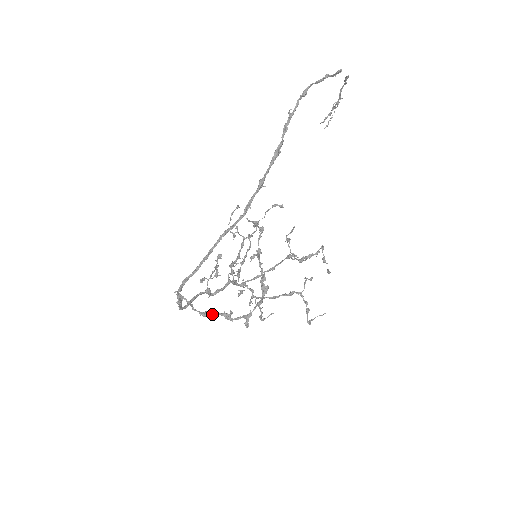
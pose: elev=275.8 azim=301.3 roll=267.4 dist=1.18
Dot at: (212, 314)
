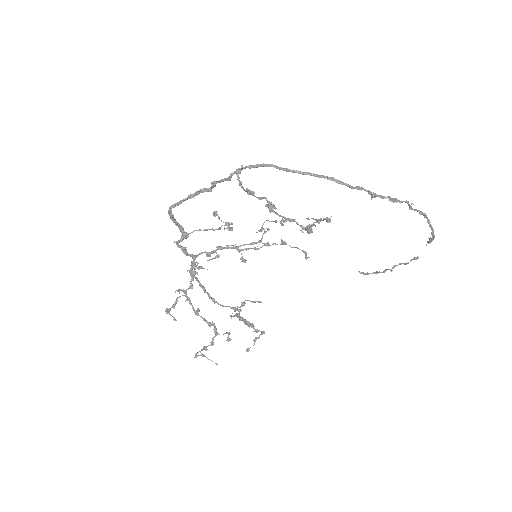
Dot at: occluded
